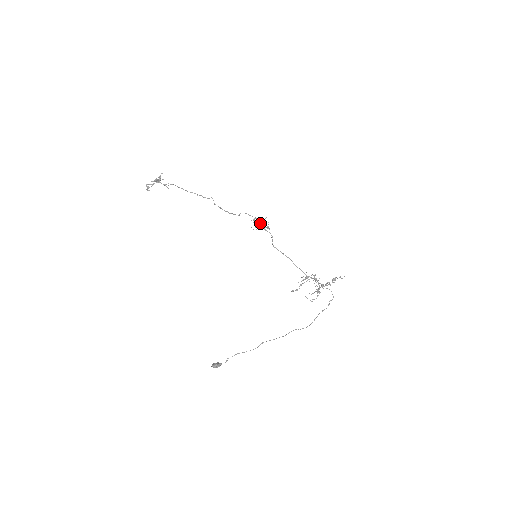
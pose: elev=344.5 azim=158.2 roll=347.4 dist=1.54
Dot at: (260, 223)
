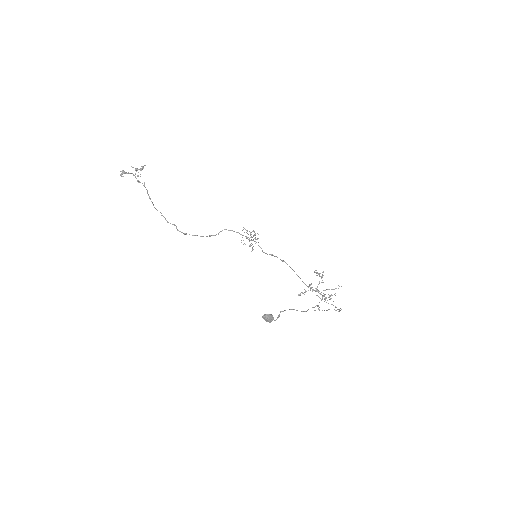
Dot at: (248, 237)
